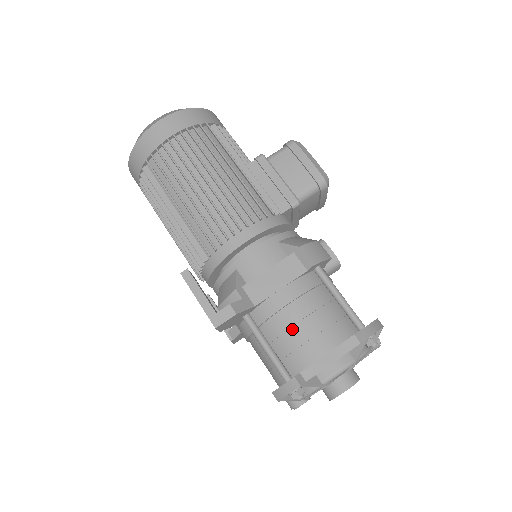
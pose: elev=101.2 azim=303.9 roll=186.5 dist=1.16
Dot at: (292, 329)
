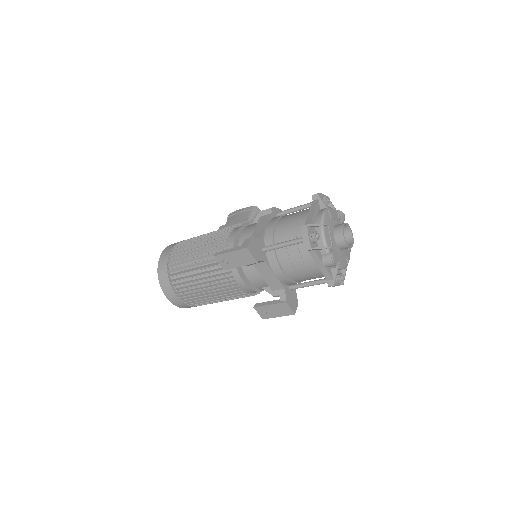
Dot at: (286, 227)
